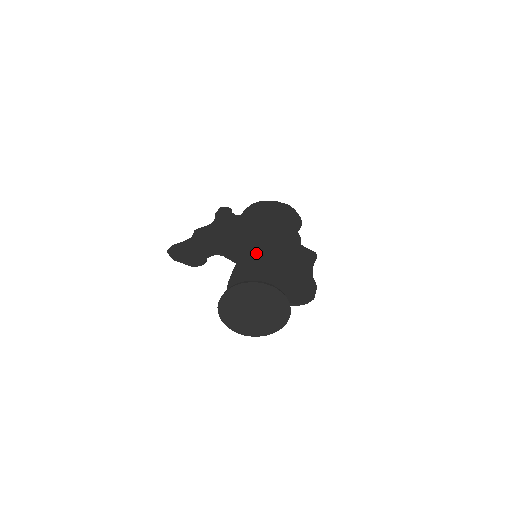
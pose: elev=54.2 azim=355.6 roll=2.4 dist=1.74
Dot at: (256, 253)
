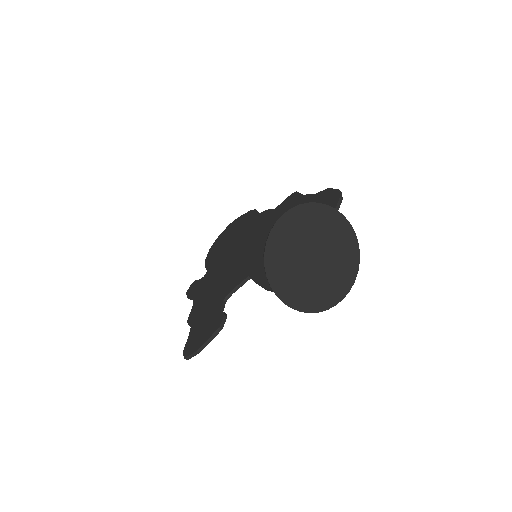
Dot at: (253, 255)
